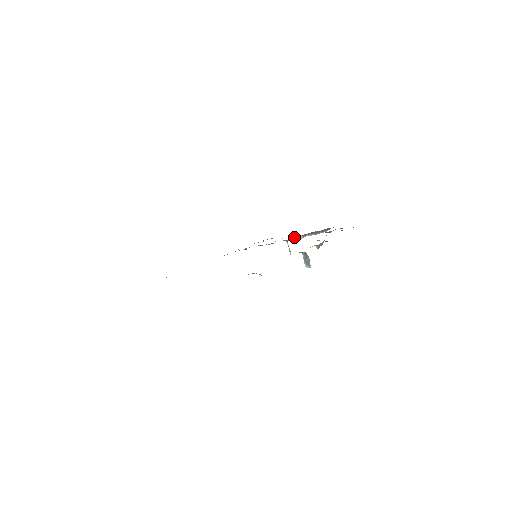
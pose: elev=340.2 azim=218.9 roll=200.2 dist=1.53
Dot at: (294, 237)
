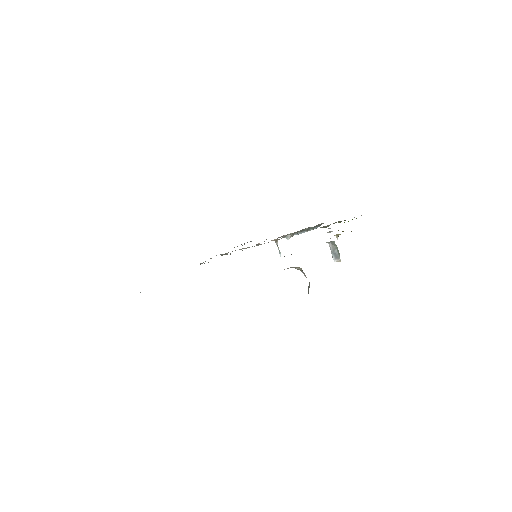
Dot at: occluded
